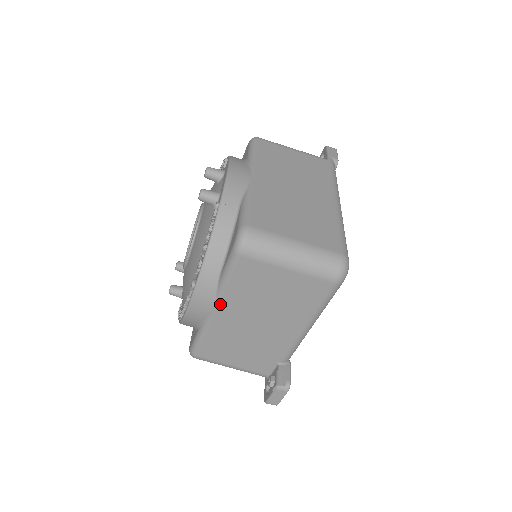
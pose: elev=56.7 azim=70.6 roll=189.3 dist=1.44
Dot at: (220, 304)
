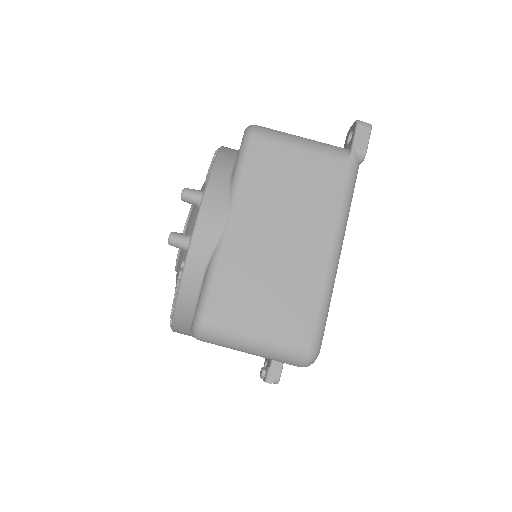
Dot at: occluded
